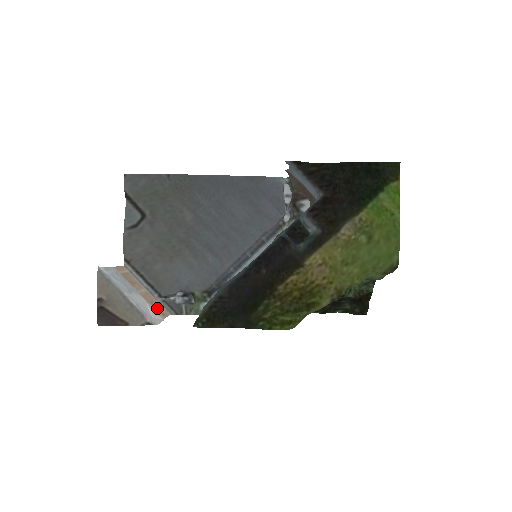
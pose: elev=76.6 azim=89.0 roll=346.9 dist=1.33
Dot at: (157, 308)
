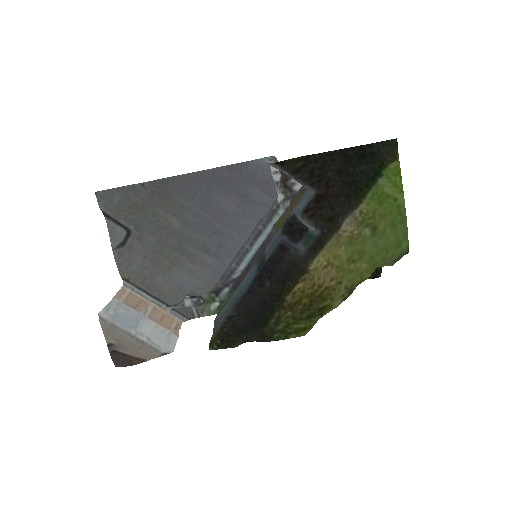
Dot at: (168, 324)
